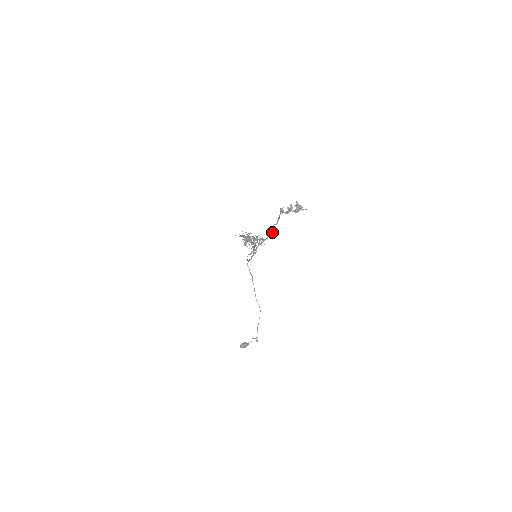
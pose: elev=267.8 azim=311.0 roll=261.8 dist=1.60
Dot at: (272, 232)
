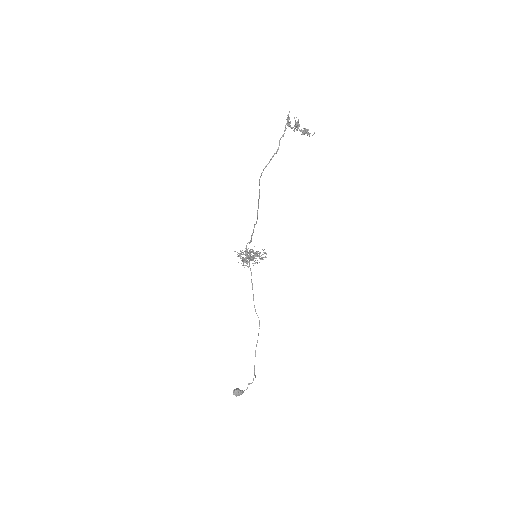
Dot at: (278, 148)
